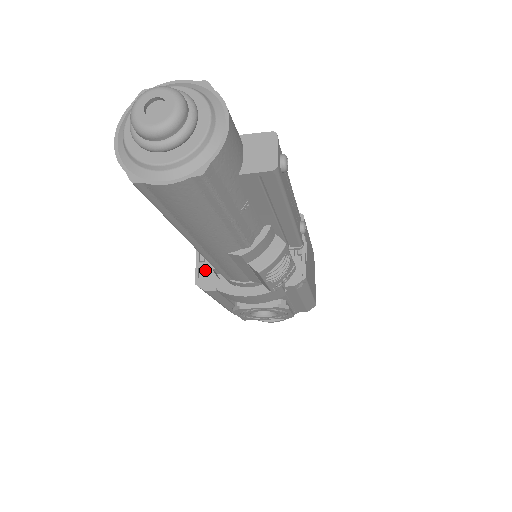
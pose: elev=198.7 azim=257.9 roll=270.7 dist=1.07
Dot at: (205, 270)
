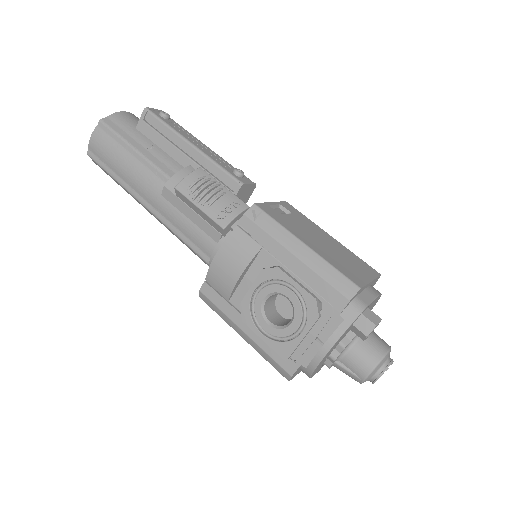
Dot at: occluded
